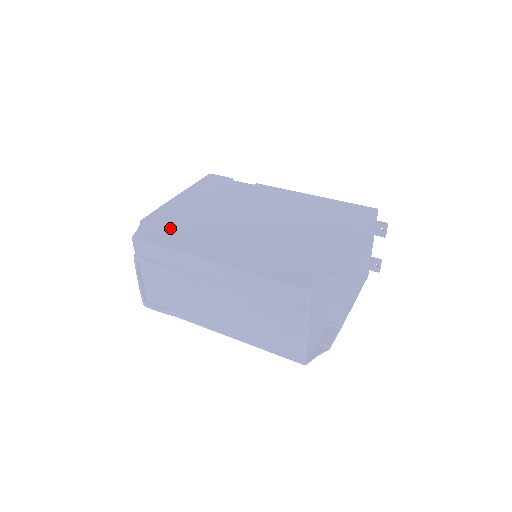
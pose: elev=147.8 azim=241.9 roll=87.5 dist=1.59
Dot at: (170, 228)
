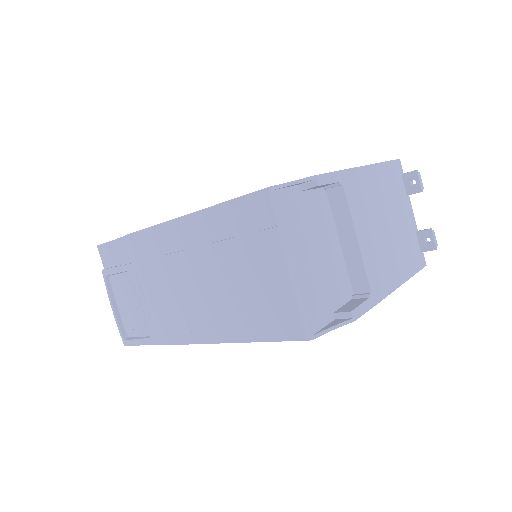
Dot at: occluded
